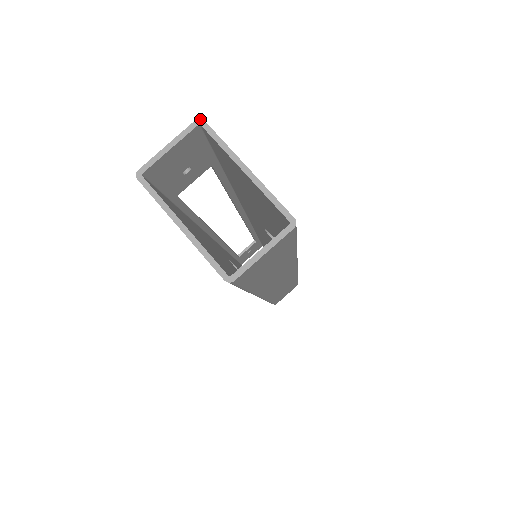
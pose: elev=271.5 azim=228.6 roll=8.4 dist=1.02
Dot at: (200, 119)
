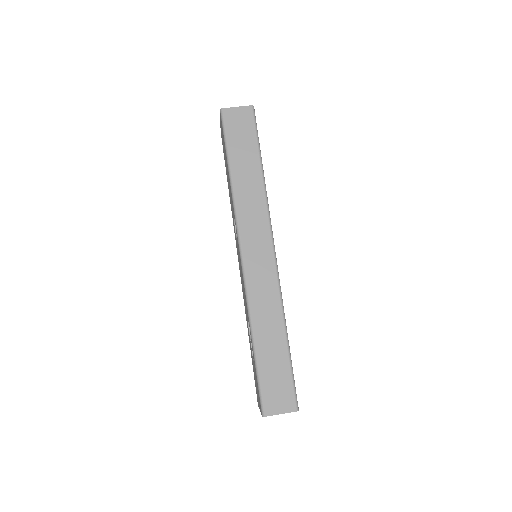
Dot at: occluded
